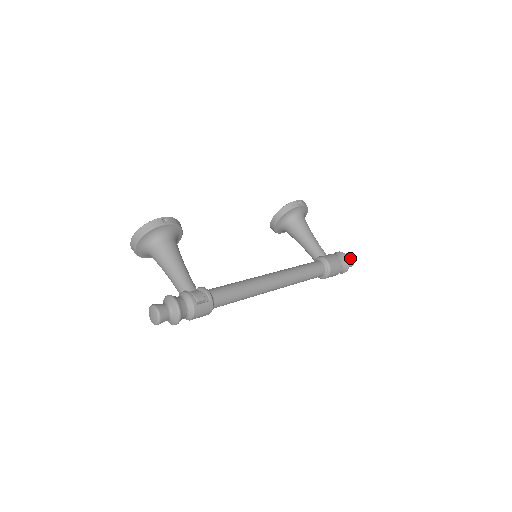
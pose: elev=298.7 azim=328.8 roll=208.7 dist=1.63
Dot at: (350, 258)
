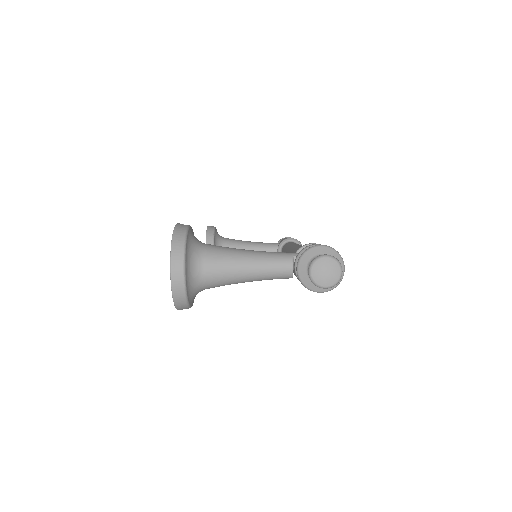
Dot at: occluded
